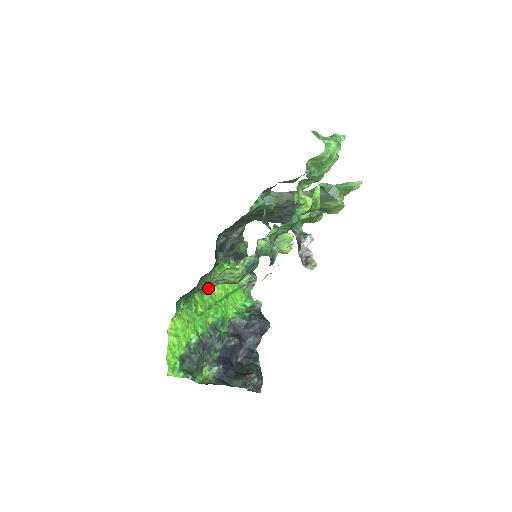
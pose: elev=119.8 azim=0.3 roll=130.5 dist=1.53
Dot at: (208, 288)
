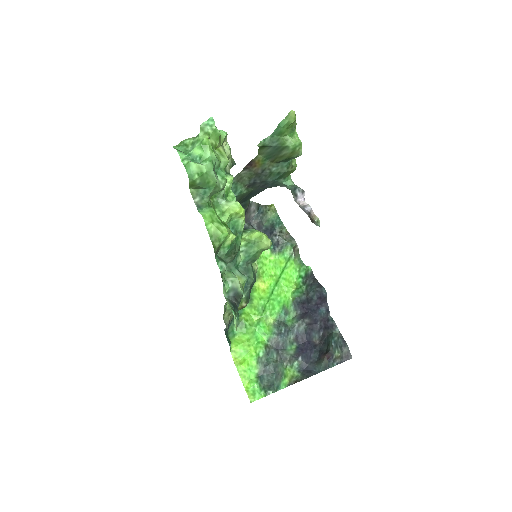
Dot at: (254, 291)
